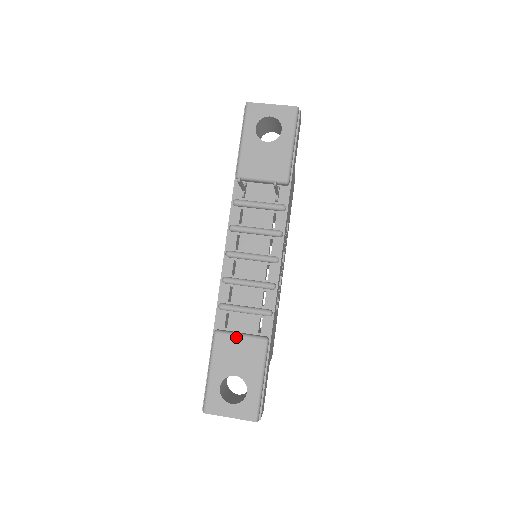
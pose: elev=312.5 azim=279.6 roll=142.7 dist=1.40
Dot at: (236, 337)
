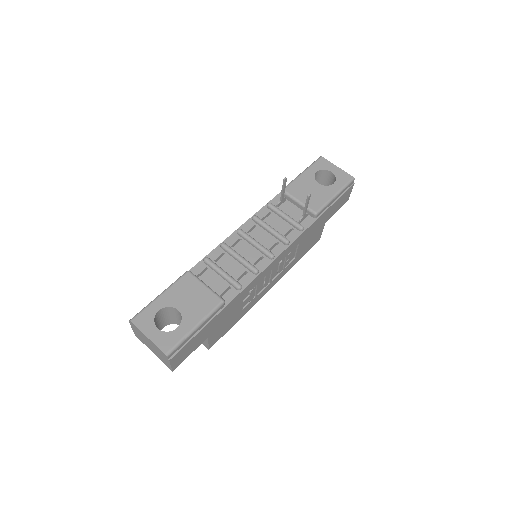
Dot at: (201, 284)
